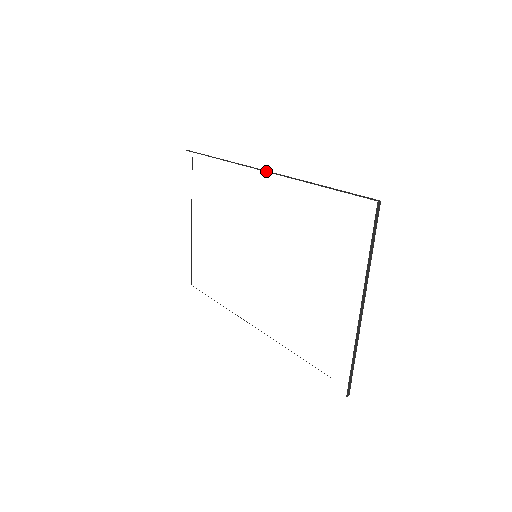
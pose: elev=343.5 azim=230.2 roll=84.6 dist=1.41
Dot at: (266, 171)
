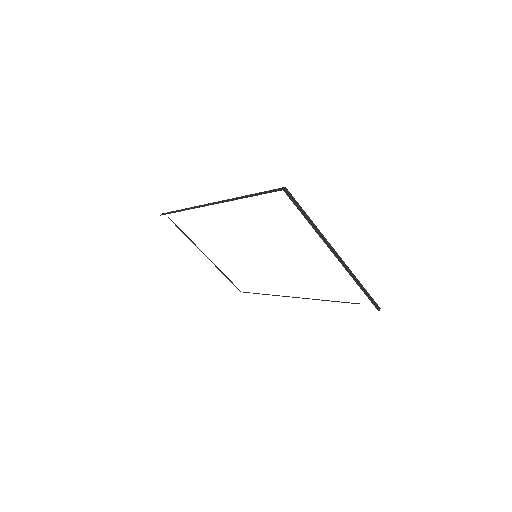
Dot at: (212, 204)
